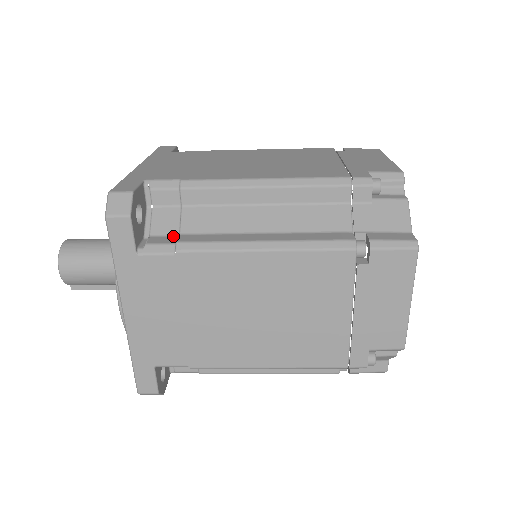
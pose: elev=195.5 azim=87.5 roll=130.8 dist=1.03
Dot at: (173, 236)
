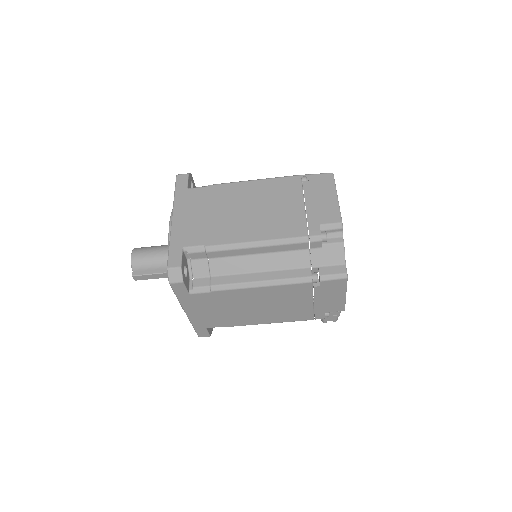
Dot at: occluded
